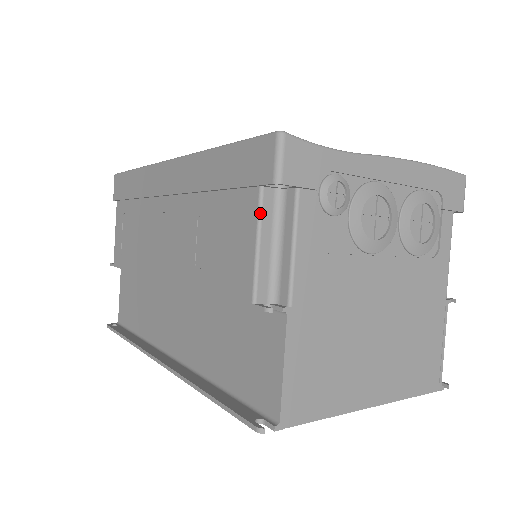
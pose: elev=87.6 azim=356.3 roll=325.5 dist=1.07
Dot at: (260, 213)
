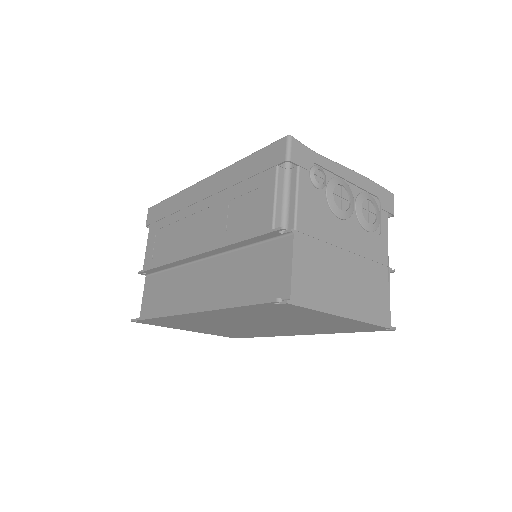
Dot at: (277, 179)
